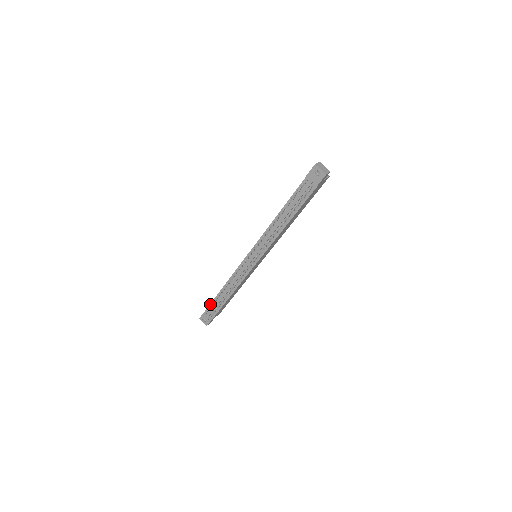
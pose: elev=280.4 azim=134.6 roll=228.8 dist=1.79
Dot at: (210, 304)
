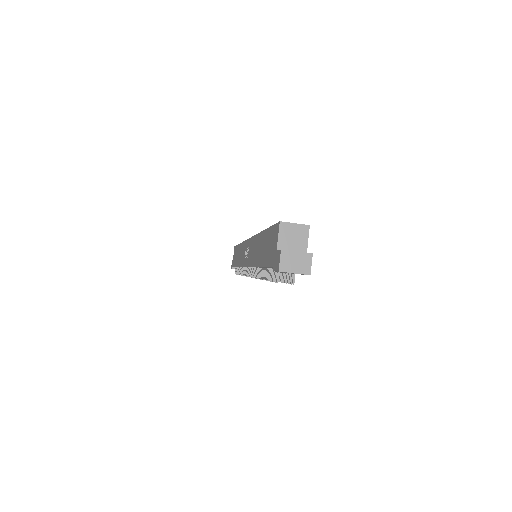
Dot at: occluded
